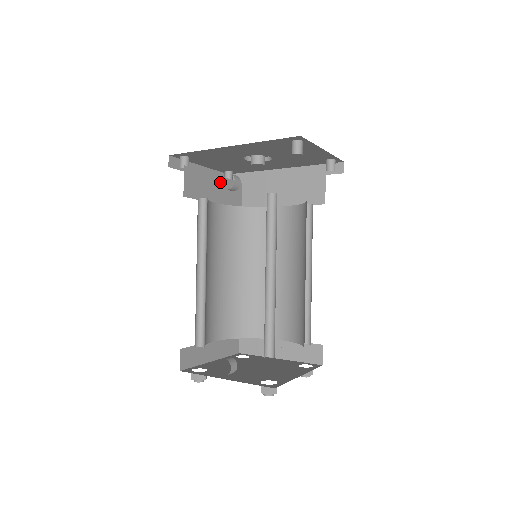
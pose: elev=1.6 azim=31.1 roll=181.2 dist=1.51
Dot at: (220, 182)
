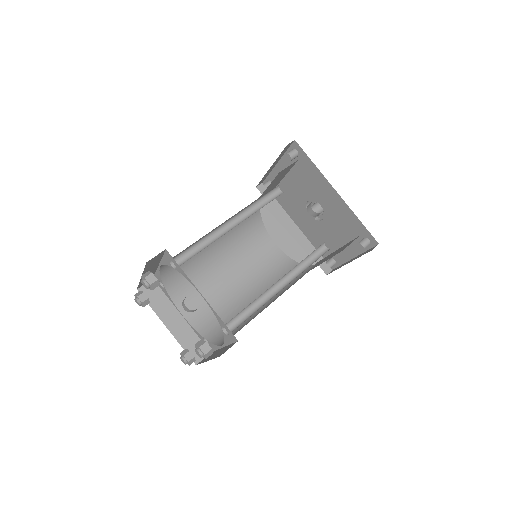
Dot at: (274, 186)
